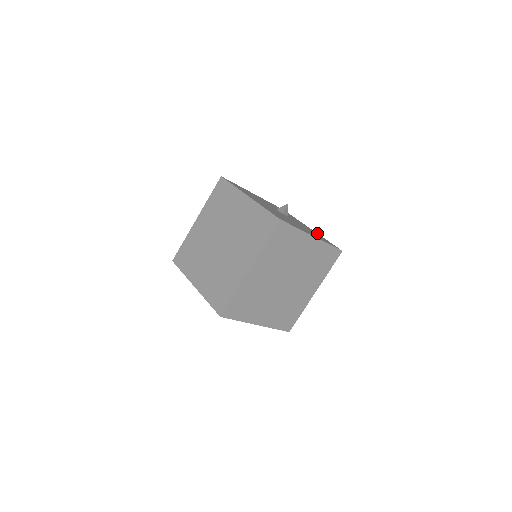
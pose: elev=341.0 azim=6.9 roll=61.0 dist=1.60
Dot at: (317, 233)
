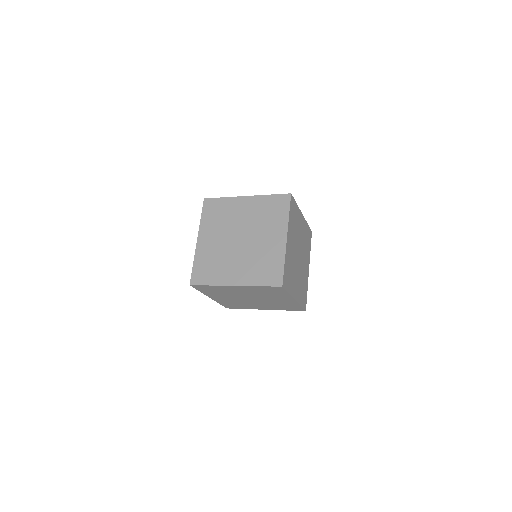
Dot at: occluded
